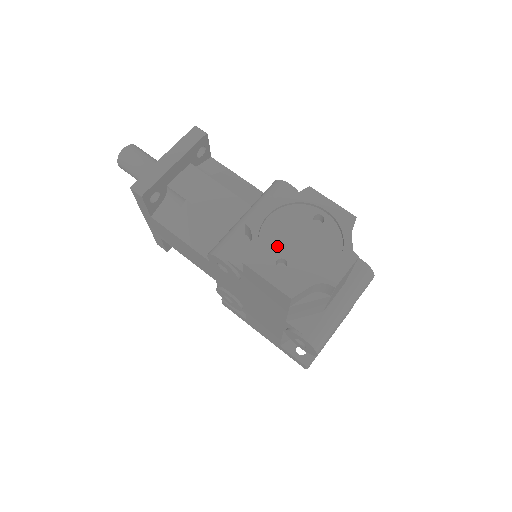
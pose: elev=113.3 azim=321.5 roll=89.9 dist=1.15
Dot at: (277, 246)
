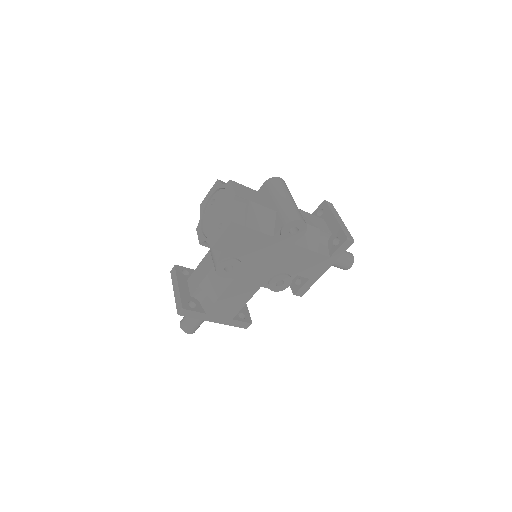
Dot at: (214, 228)
